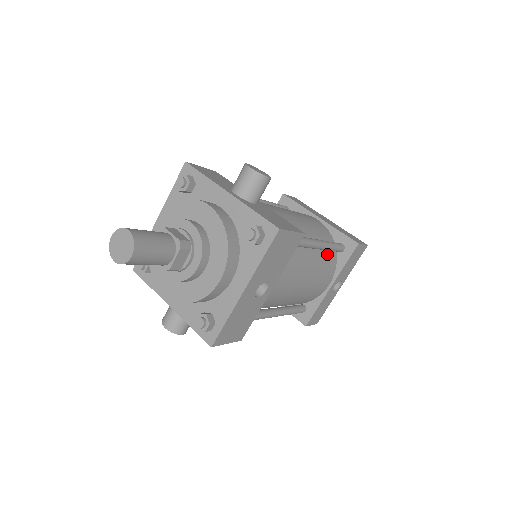
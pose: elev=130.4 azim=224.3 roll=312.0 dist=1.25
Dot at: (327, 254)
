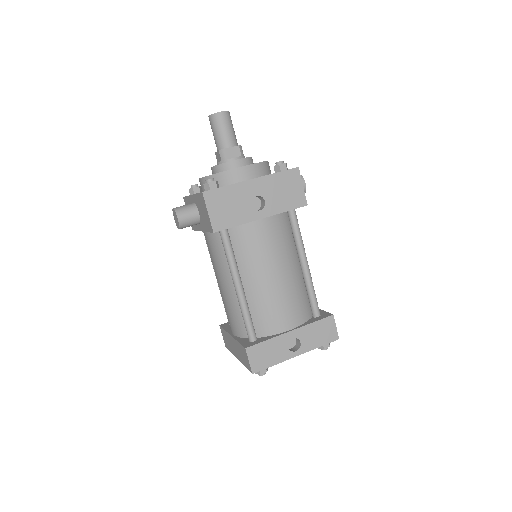
Dot at: (305, 298)
